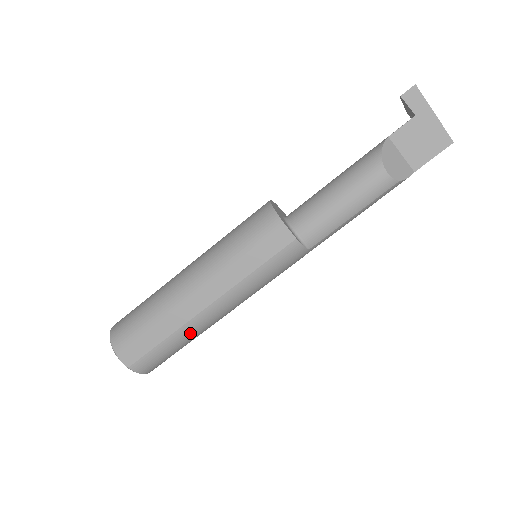
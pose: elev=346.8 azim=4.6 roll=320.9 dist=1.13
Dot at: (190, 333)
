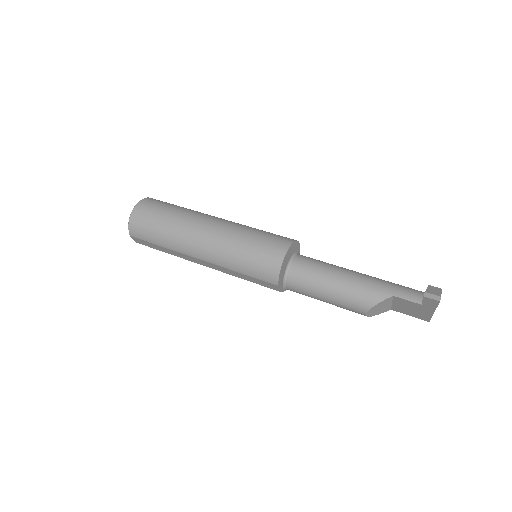
Dot at: occluded
